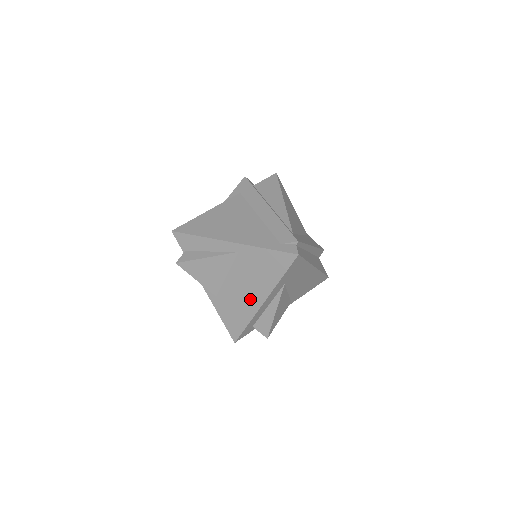
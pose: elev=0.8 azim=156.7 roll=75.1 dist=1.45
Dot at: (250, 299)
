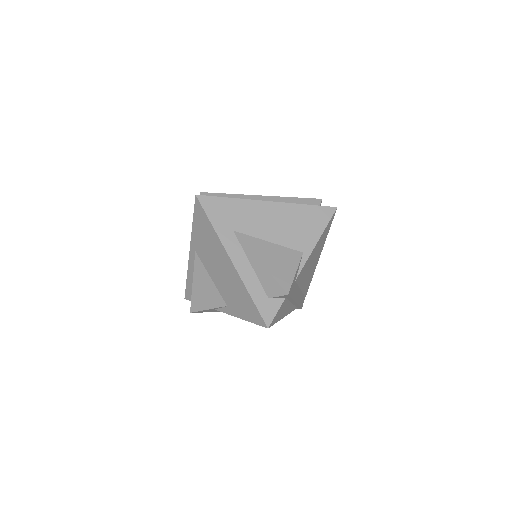
Dot at: (228, 272)
